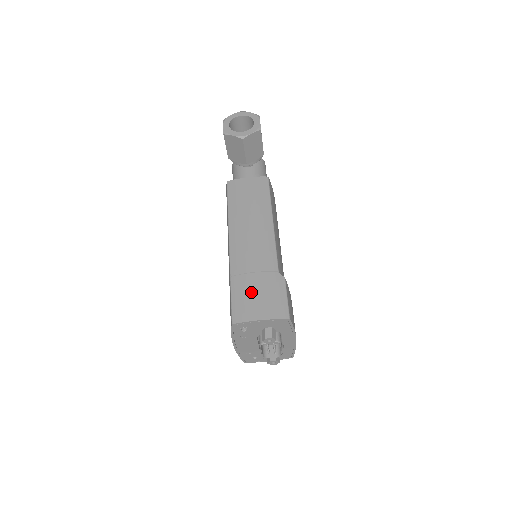
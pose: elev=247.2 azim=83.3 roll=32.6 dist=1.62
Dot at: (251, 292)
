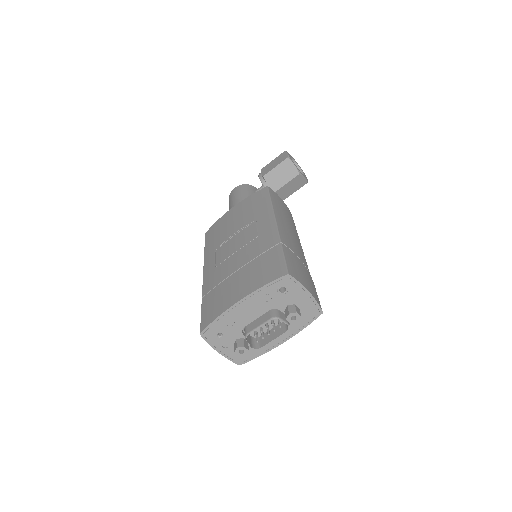
Dot at: (299, 267)
